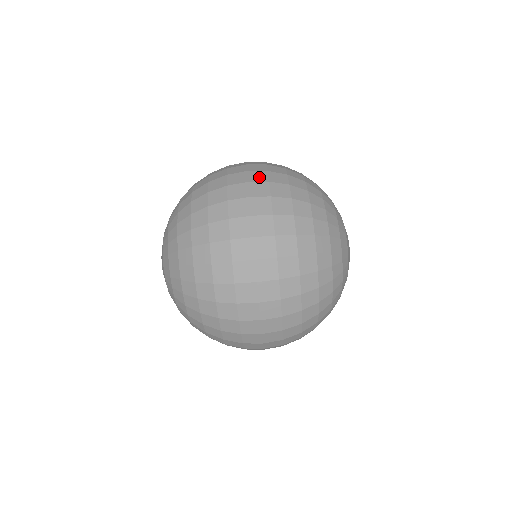
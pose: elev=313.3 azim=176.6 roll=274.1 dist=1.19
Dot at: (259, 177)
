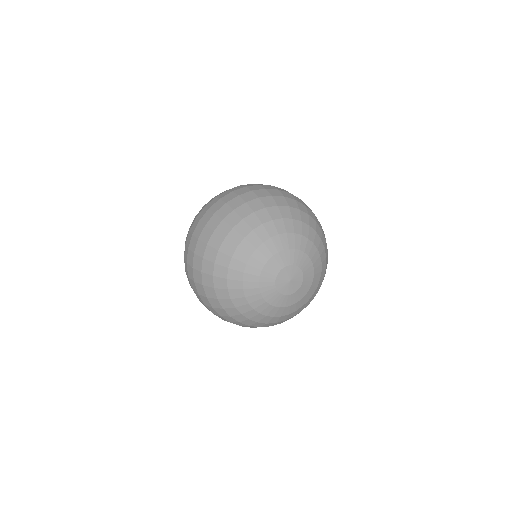
Dot at: (228, 198)
